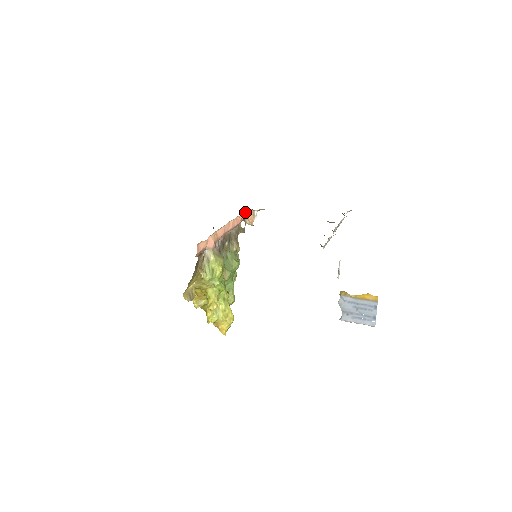
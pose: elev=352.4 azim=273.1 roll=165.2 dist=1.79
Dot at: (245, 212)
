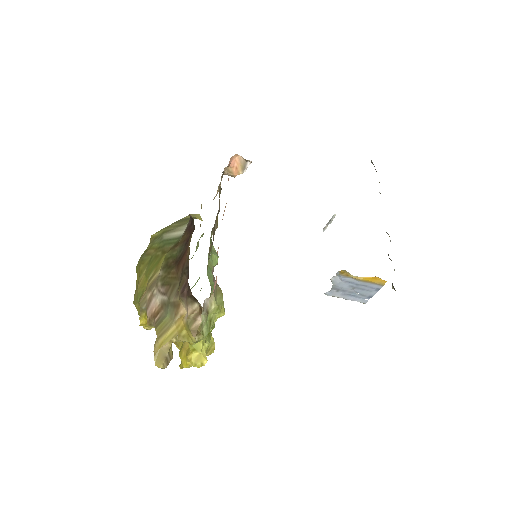
Dot at: occluded
